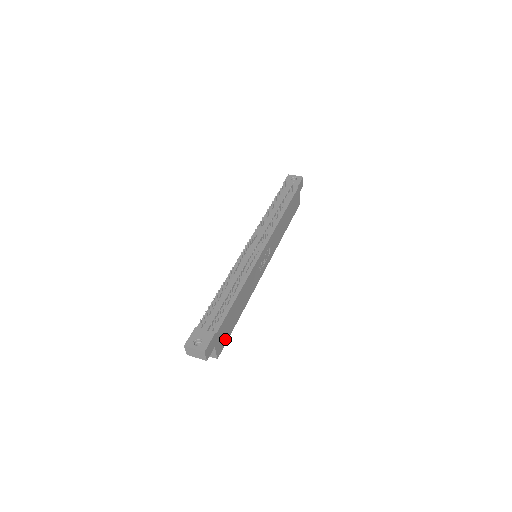
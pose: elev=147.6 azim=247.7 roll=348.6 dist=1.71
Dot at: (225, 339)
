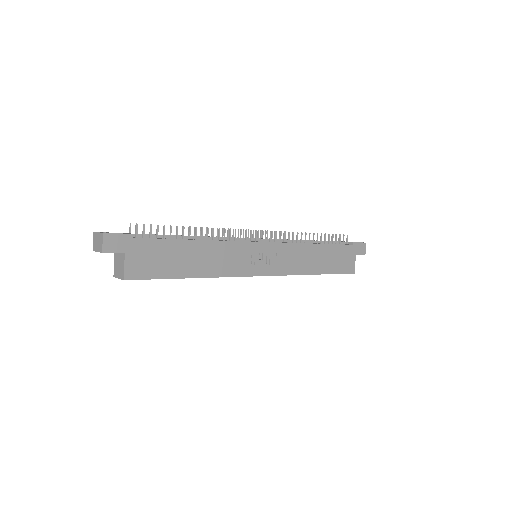
Dot at: (150, 272)
